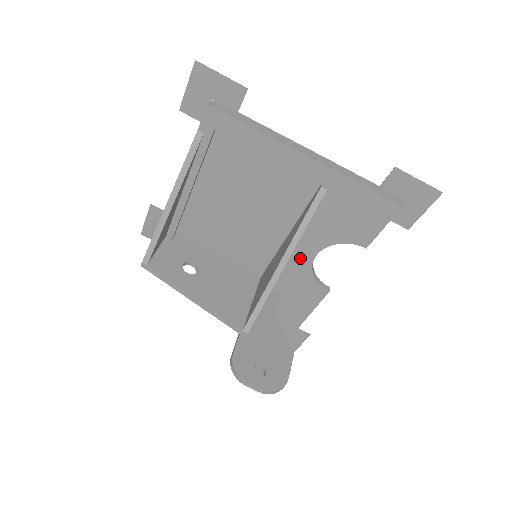
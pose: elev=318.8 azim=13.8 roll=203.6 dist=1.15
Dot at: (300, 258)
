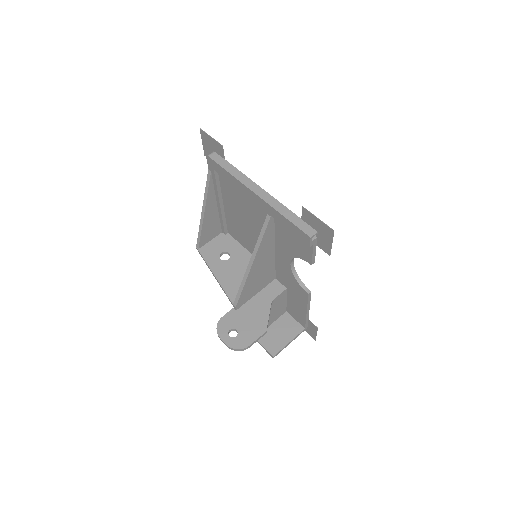
Dot at: (284, 263)
